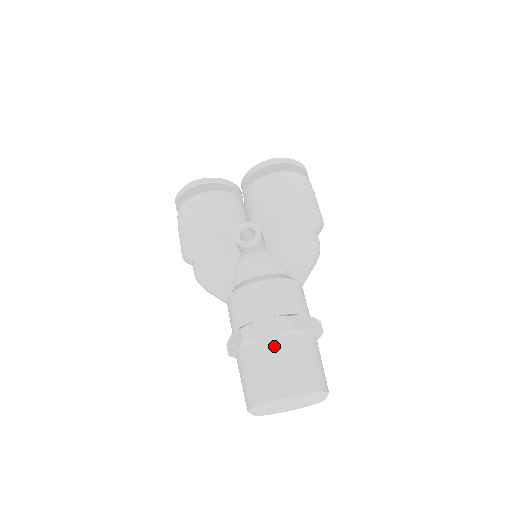
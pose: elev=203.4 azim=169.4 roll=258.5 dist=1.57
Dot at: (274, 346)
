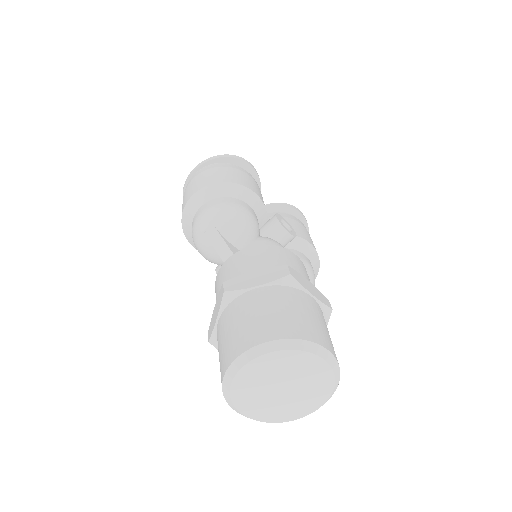
Dot at: (316, 305)
